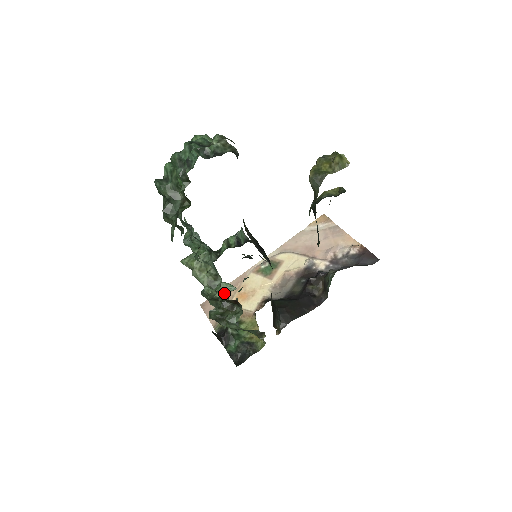
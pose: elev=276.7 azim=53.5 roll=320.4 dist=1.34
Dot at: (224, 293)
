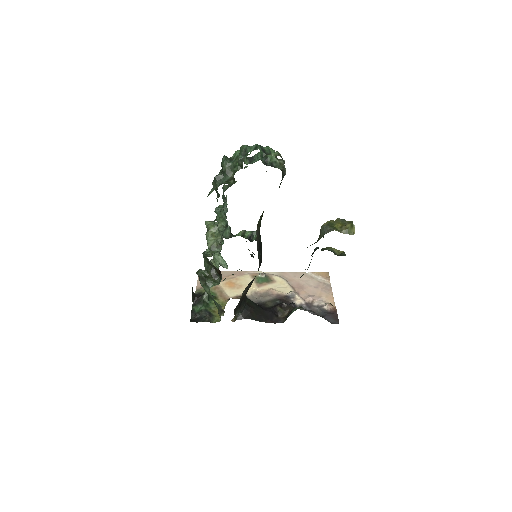
Dot at: (218, 266)
